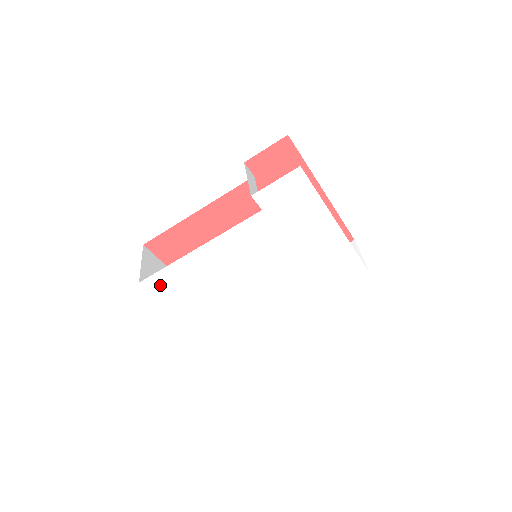
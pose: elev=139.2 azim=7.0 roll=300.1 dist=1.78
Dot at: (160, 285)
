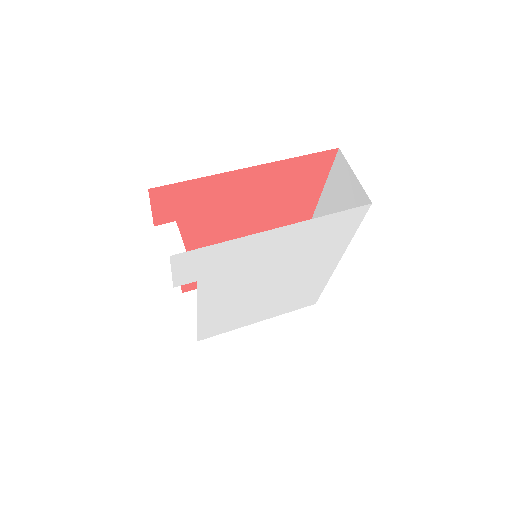
Dot at: (211, 332)
